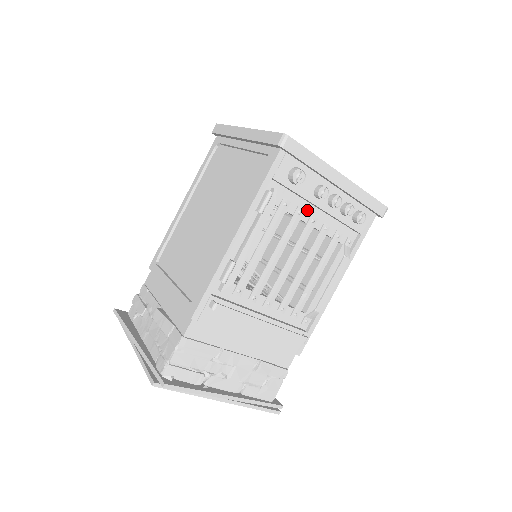
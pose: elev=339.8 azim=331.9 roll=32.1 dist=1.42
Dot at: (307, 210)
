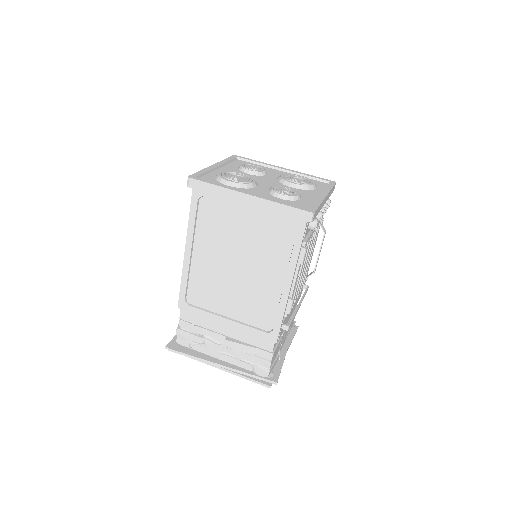
Dot at: (312, 232)
